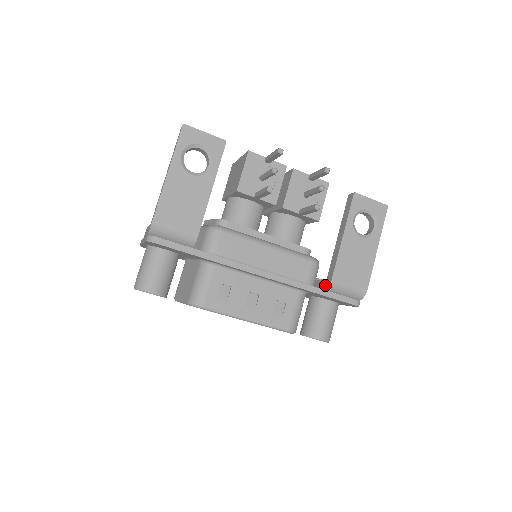
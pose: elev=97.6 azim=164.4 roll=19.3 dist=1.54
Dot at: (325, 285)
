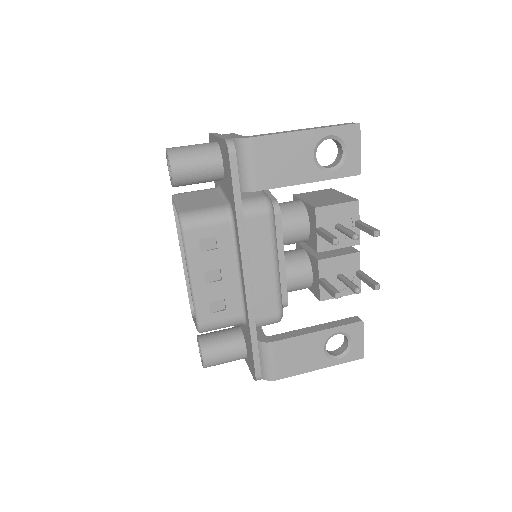
Dot at: (261, 338)
